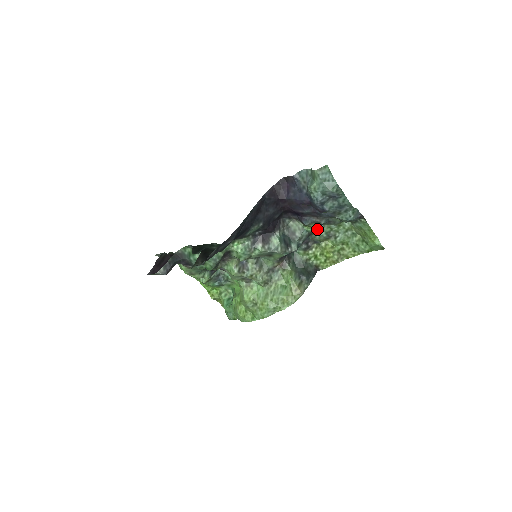
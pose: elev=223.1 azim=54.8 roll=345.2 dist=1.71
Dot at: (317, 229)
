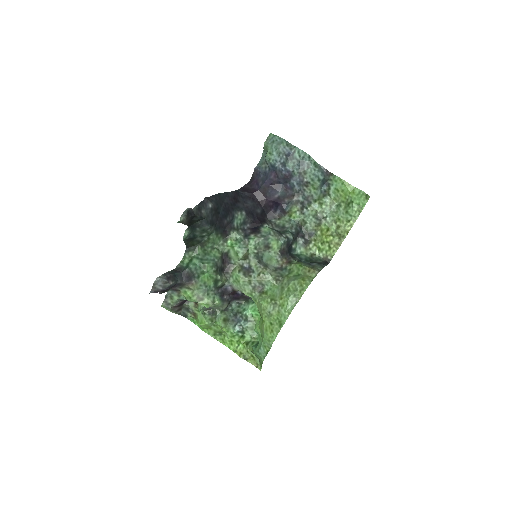
Dot at: (303, 215)
